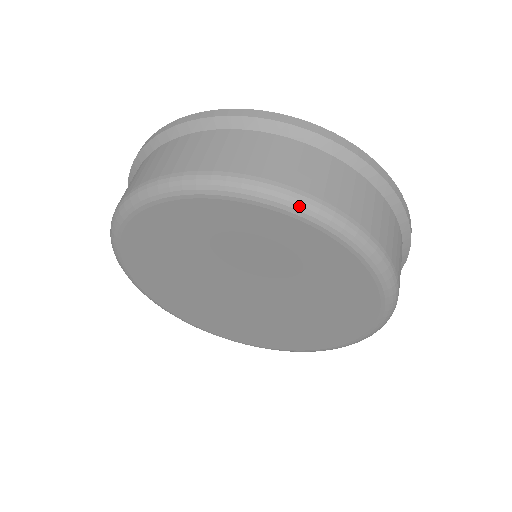
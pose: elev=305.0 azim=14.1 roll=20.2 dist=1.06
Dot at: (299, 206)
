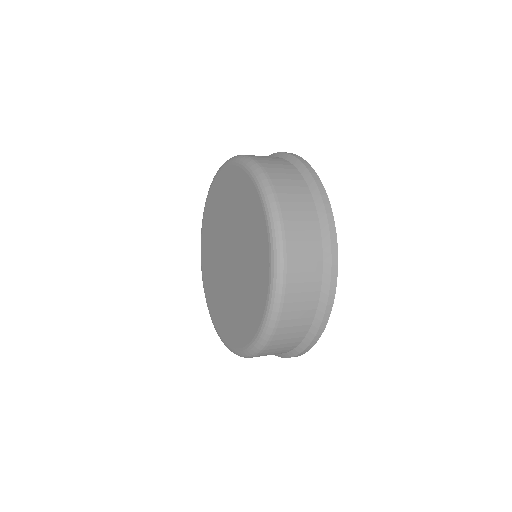
Dot at: (268, 202)
